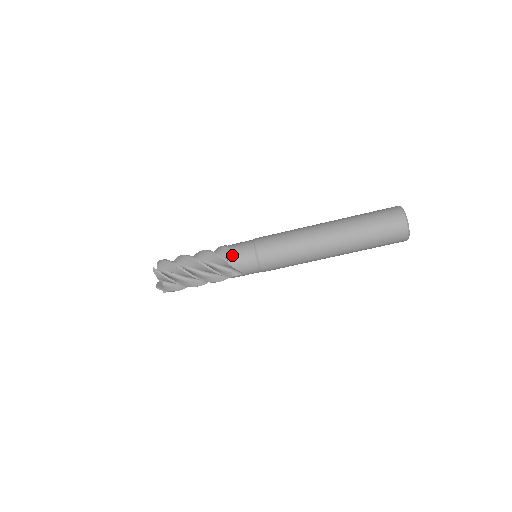
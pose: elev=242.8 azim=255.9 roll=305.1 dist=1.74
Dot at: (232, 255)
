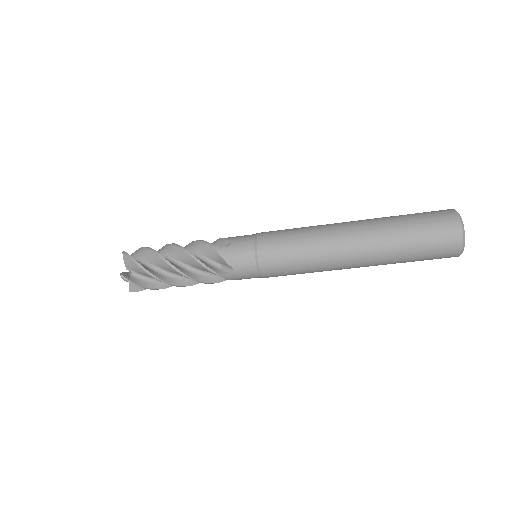
Dot at: (226, 266)
